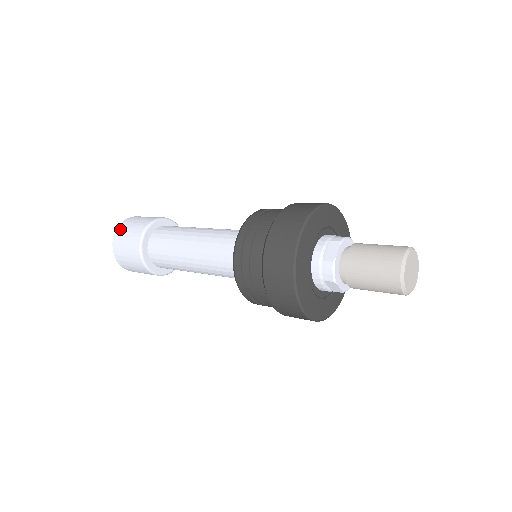
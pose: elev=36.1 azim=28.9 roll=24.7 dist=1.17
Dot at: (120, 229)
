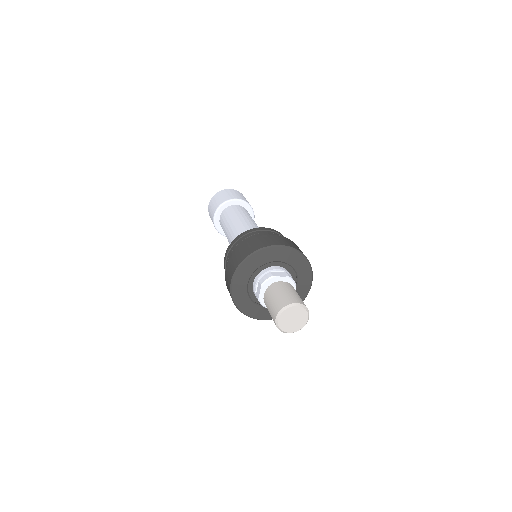
Dot at: (231, 190)
